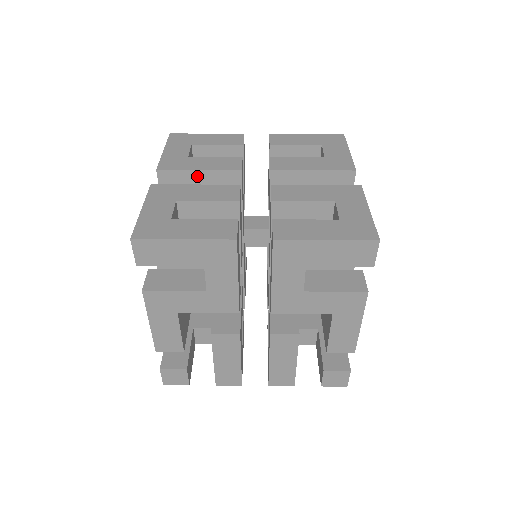
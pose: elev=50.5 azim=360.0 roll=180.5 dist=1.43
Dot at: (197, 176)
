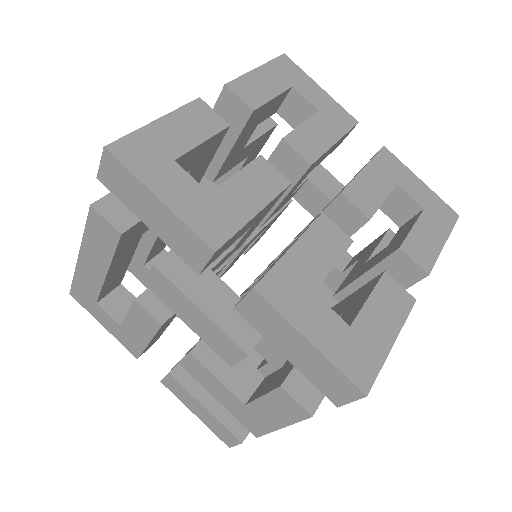
Dot at: (250, 222)
